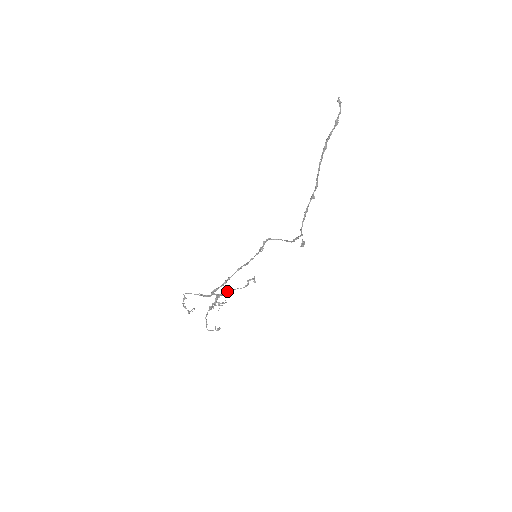
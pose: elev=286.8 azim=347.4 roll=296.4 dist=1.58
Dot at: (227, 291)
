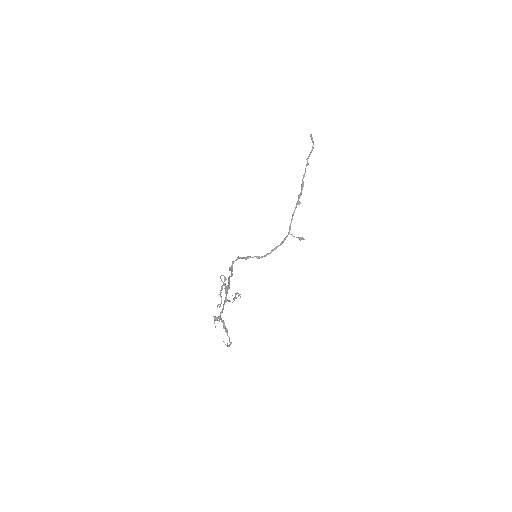
Dot at: occluded
